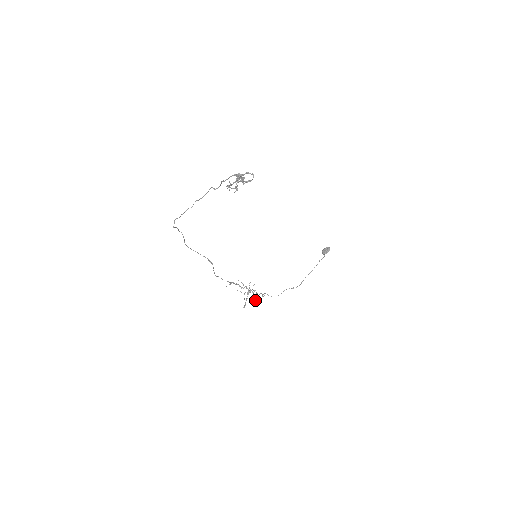
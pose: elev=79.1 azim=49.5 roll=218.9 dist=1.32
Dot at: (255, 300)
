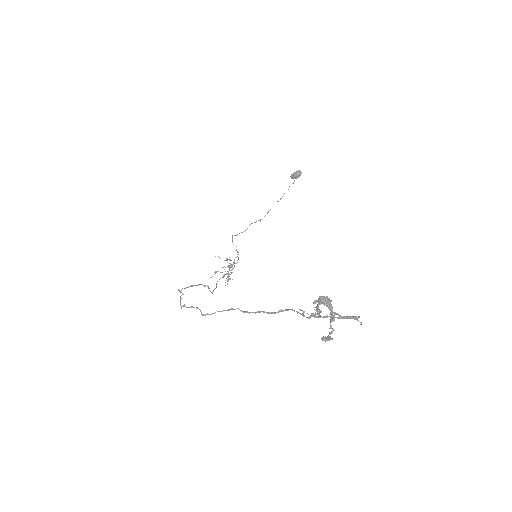
Dot at: occluded
